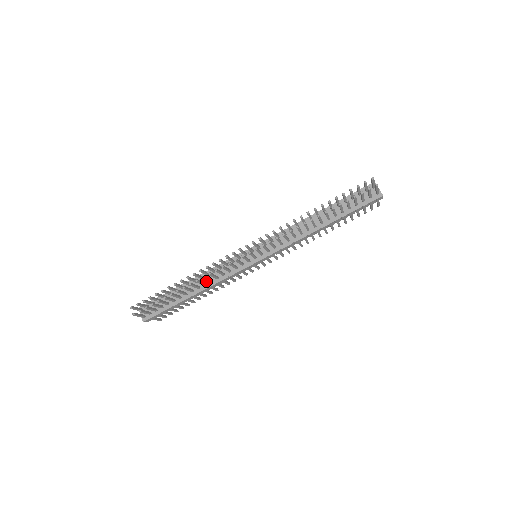
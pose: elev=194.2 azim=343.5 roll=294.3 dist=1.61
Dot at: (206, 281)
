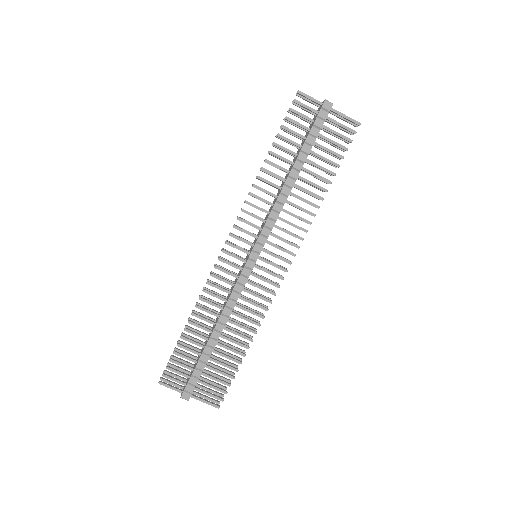
Dot at: (220, 313)
